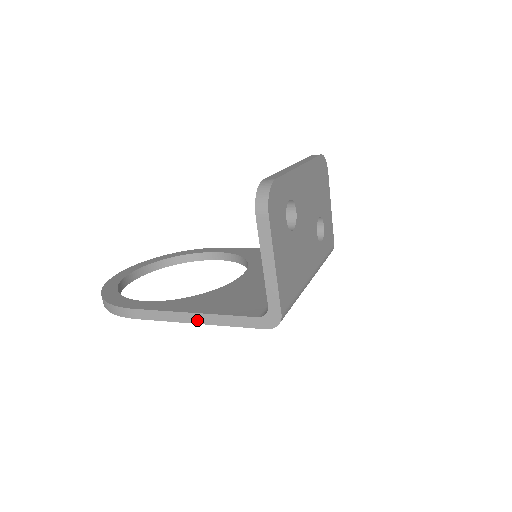
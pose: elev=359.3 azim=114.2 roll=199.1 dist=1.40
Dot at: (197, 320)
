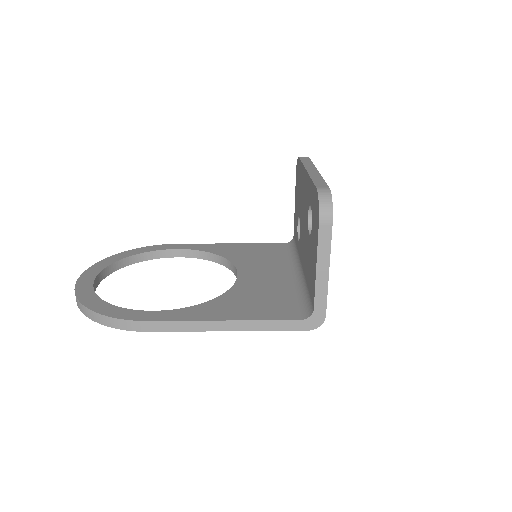
Dot at: (230, 327)
